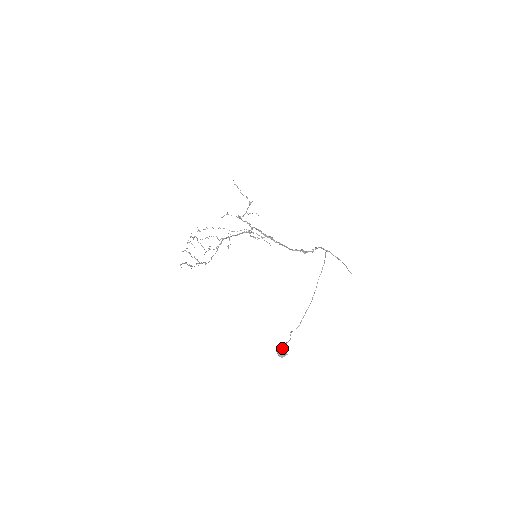
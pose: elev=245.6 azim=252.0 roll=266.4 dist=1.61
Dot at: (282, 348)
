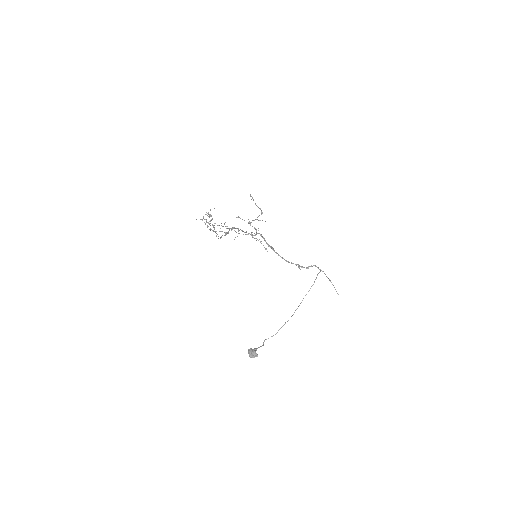
Dot at: (254, 350)
